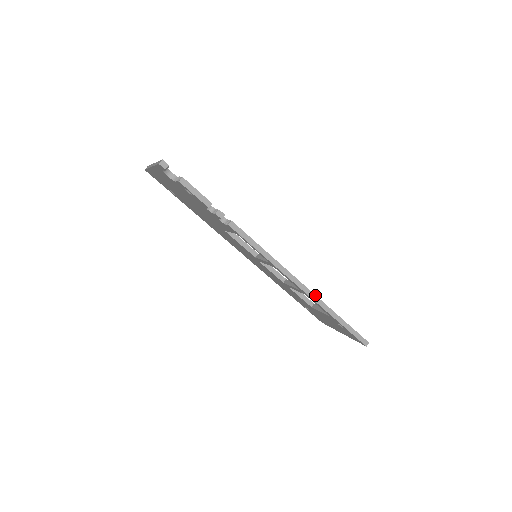
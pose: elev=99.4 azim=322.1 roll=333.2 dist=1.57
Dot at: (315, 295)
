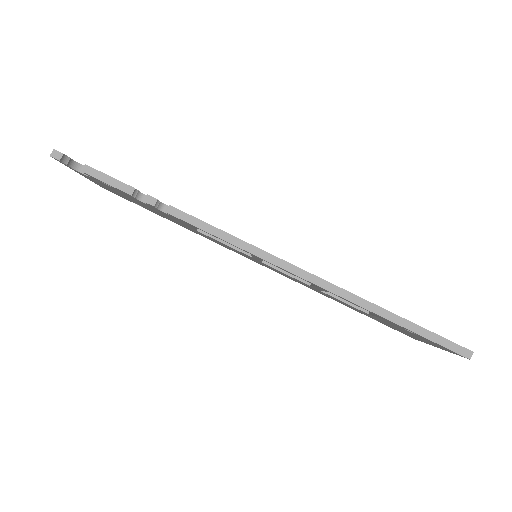
Dot at: (340, 288)
